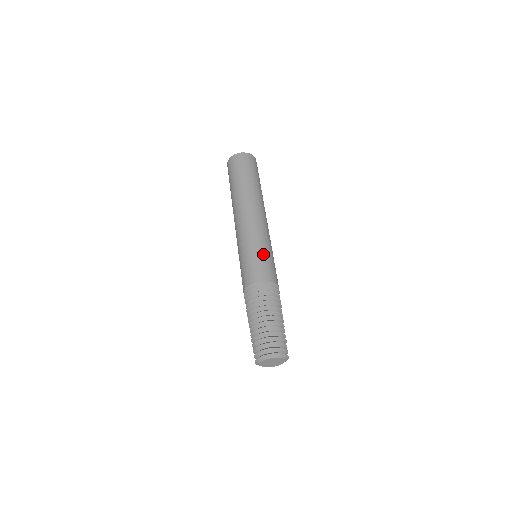
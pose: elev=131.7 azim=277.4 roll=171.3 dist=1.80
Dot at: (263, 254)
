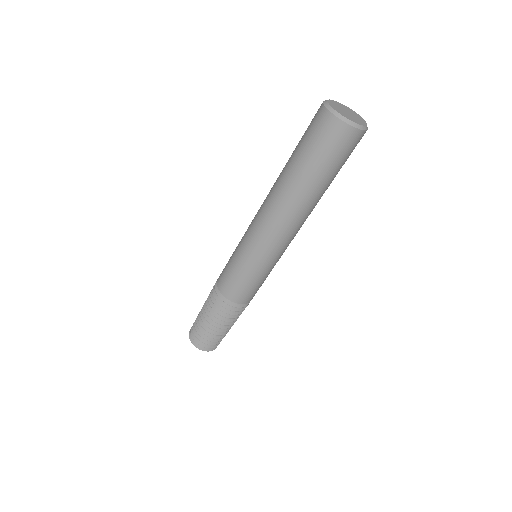
Dot at: (242, 273)
